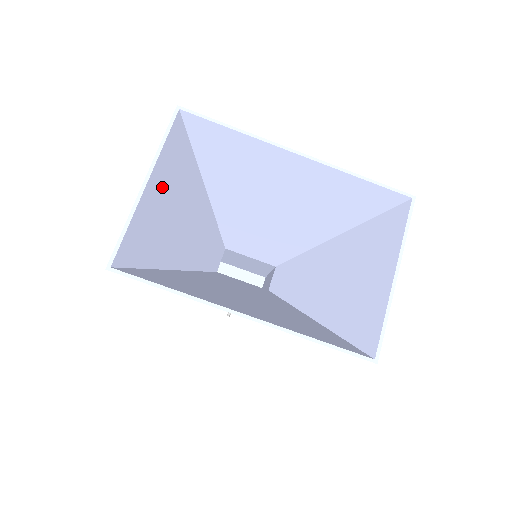
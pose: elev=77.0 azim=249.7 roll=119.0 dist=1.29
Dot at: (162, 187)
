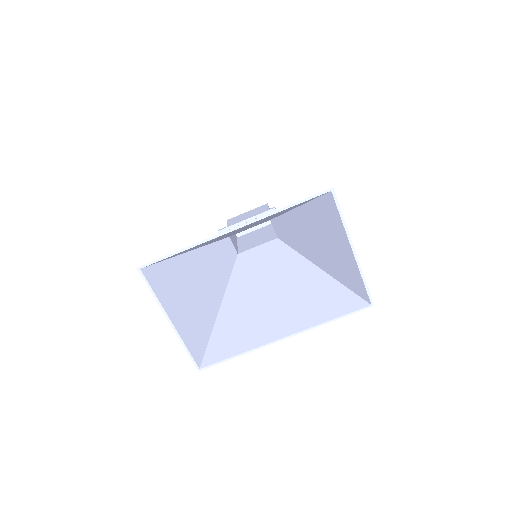
Dot at: (177, 305)
